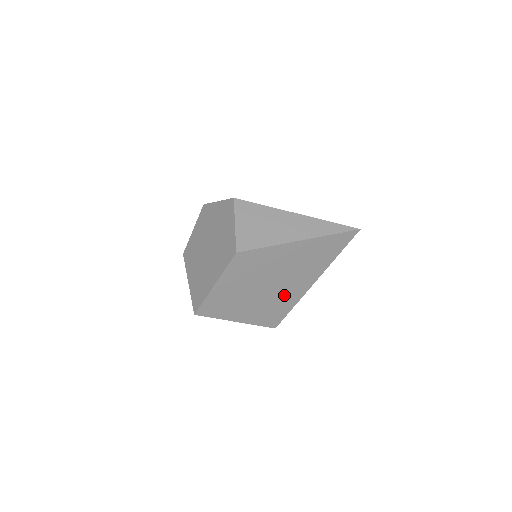
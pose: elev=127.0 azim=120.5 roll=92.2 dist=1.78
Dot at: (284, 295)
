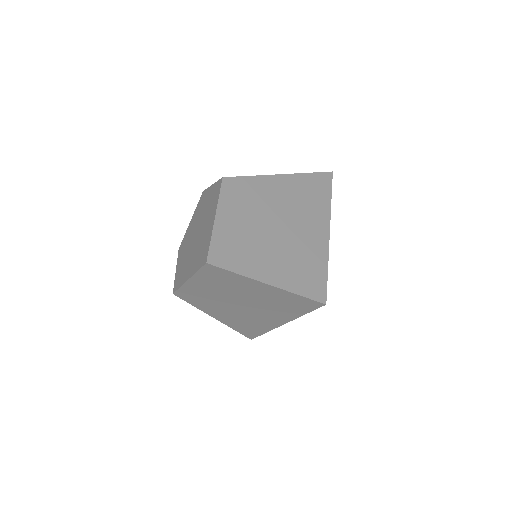
Dot at: (306, 246)
